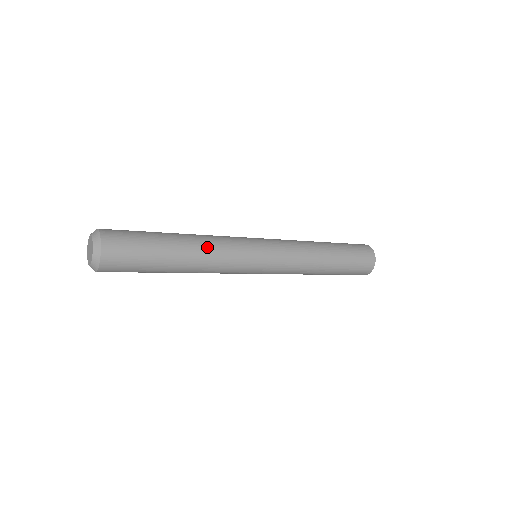
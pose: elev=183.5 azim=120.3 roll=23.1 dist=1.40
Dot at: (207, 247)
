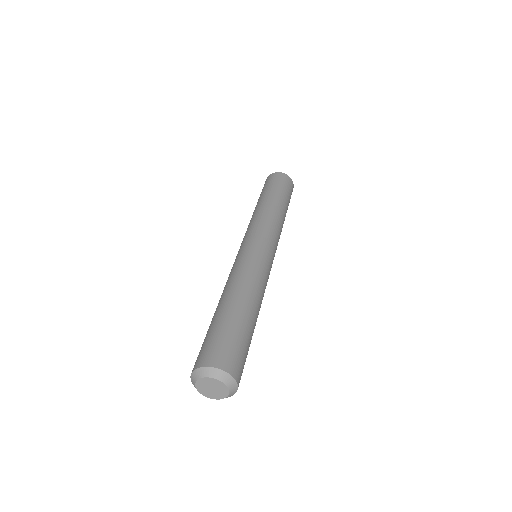
Dot at: (262, 299)
